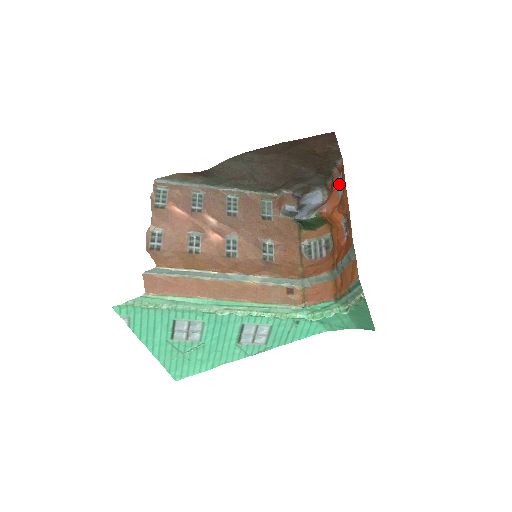
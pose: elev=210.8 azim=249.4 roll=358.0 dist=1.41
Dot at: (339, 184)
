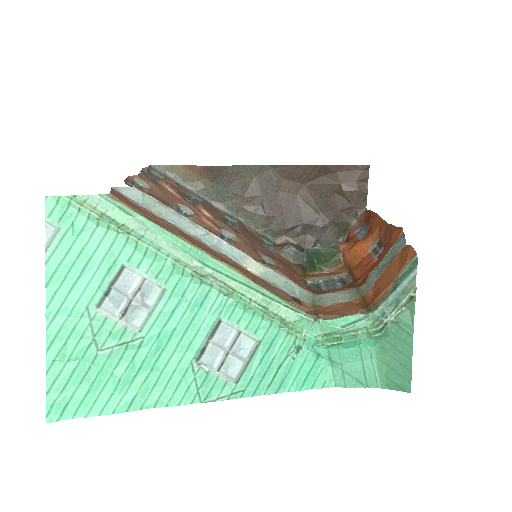
Dot at: (359, 232)
